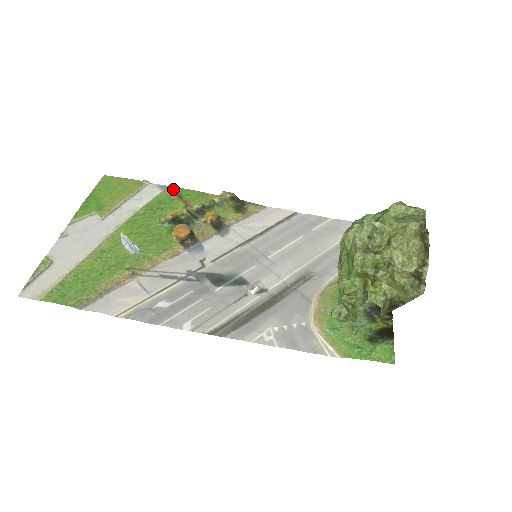
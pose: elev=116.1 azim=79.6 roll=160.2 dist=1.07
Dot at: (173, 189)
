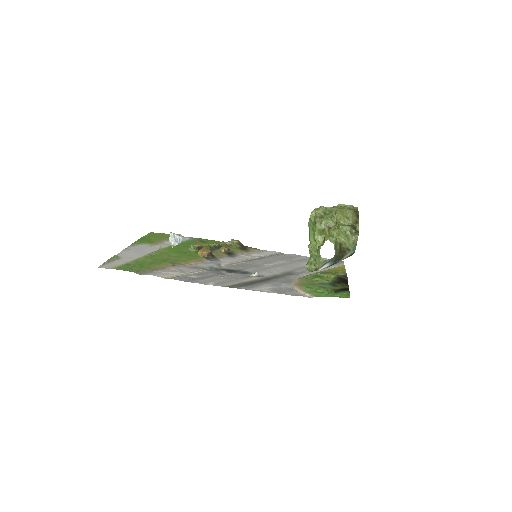
Dot at: (198, 239)
